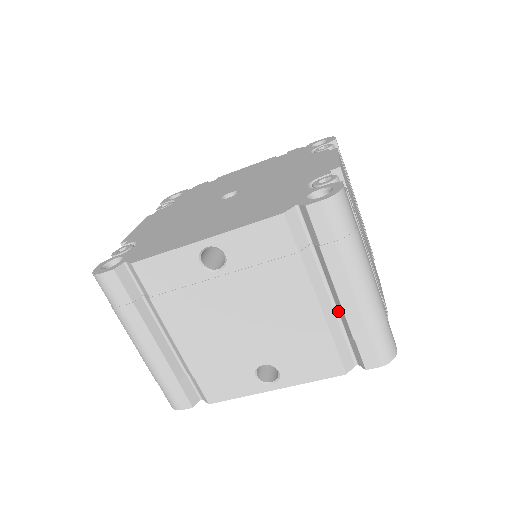
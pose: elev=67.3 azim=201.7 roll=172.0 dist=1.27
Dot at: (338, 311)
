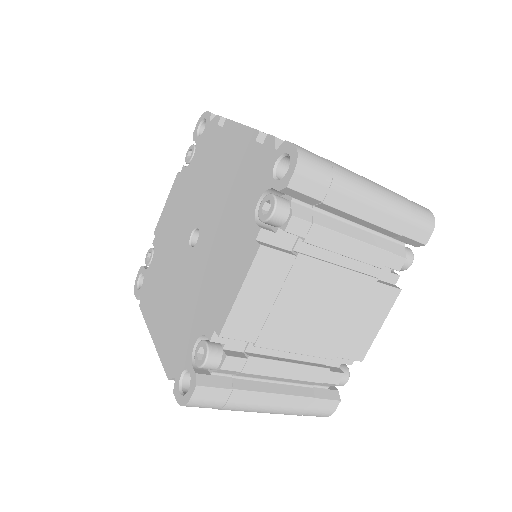
Dot at: occluded
